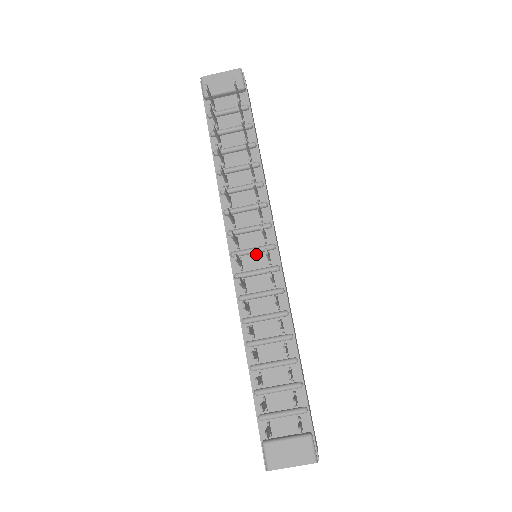
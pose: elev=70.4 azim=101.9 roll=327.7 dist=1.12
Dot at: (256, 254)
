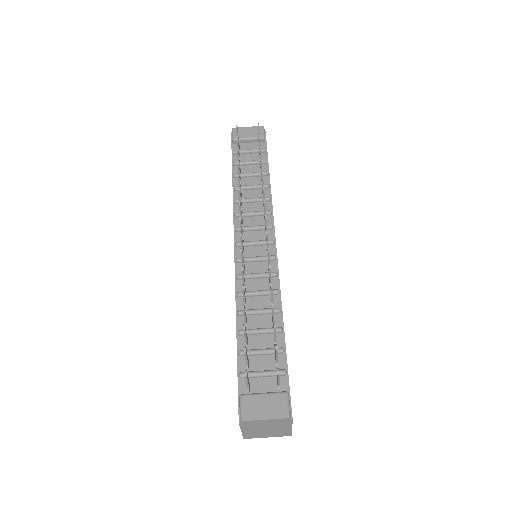
Dot at: (257, 246)
